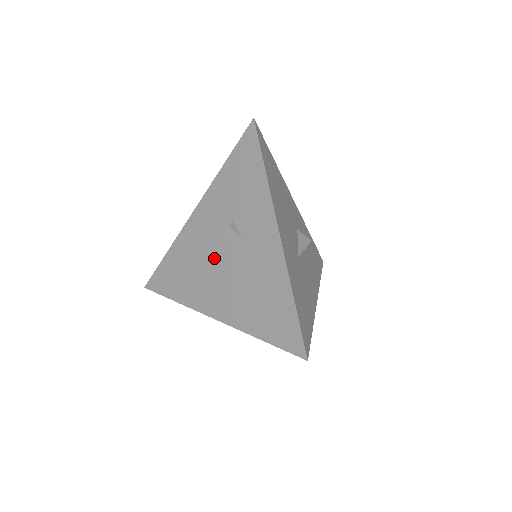
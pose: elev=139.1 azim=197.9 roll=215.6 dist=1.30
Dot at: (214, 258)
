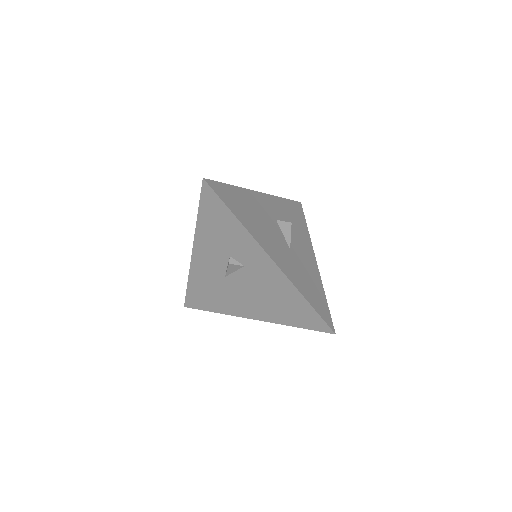
Dot at: (229, 282)
